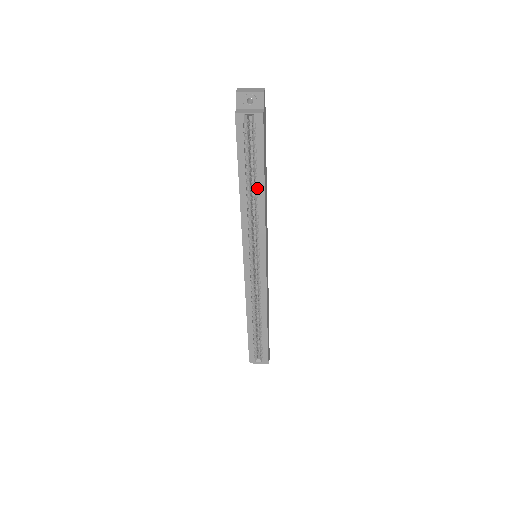
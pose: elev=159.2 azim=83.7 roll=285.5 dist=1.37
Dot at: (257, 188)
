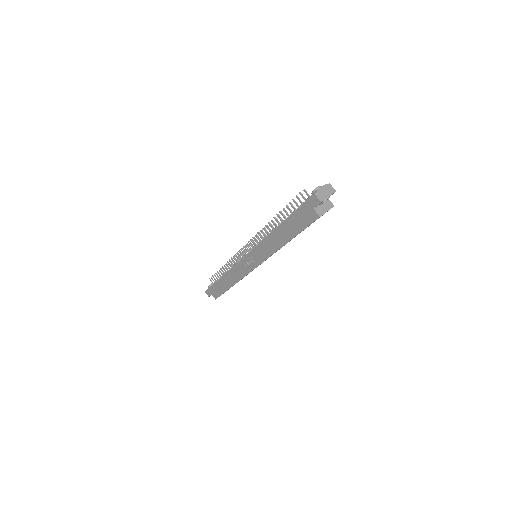
Dot at: occluded
